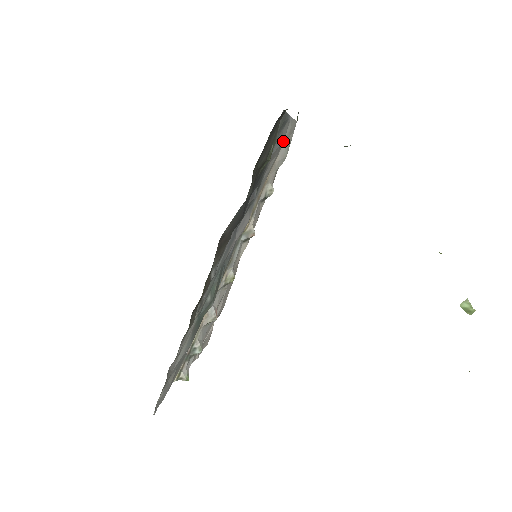
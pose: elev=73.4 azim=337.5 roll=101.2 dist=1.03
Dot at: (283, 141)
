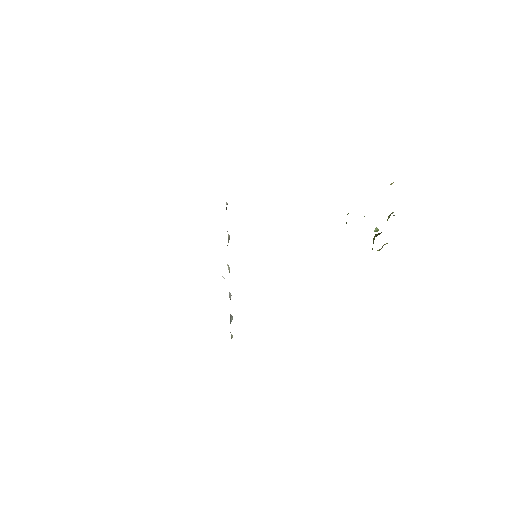
Dot at: occluded
